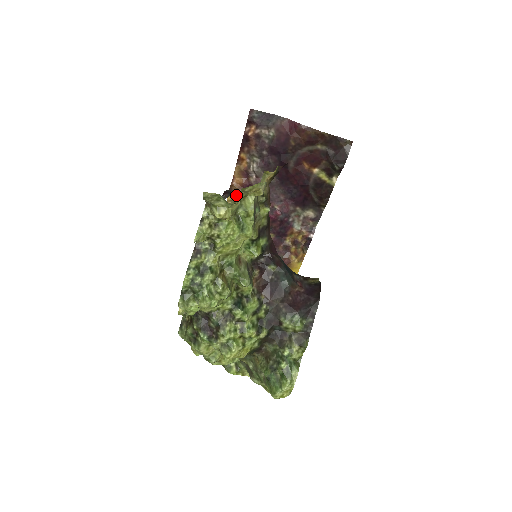
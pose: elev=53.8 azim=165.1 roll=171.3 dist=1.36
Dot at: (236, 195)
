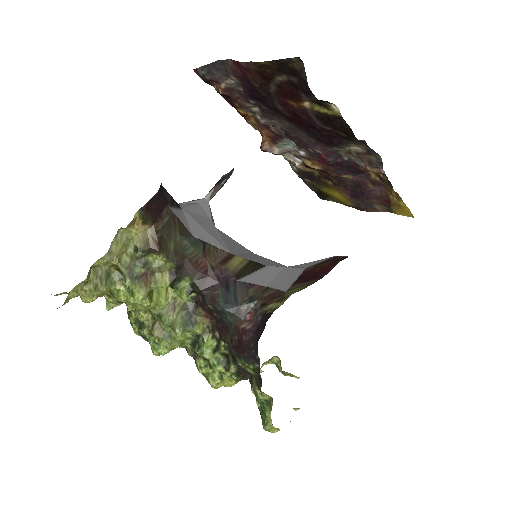
Dot at: (271, 152)
